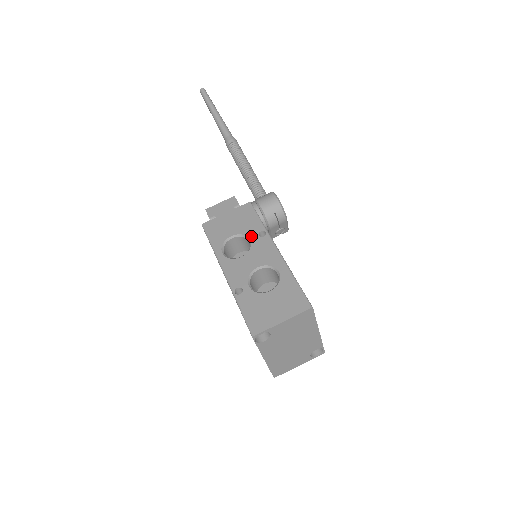
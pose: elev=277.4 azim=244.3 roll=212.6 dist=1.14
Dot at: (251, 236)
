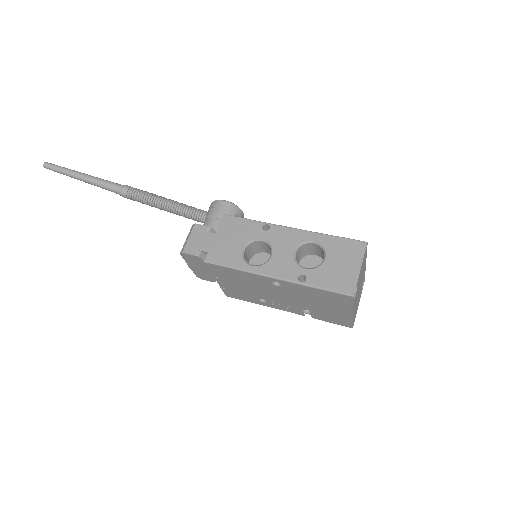
Dot at: (259, 236)
